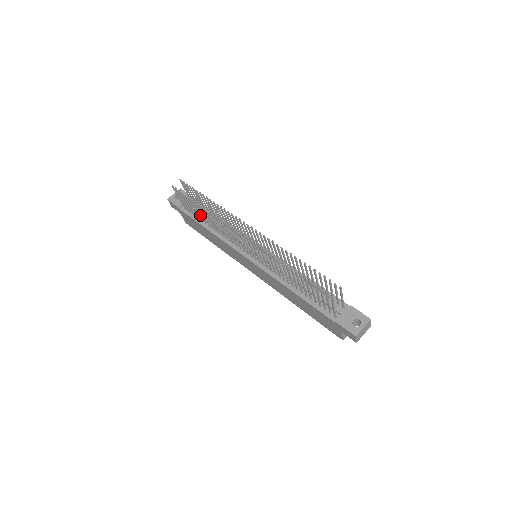
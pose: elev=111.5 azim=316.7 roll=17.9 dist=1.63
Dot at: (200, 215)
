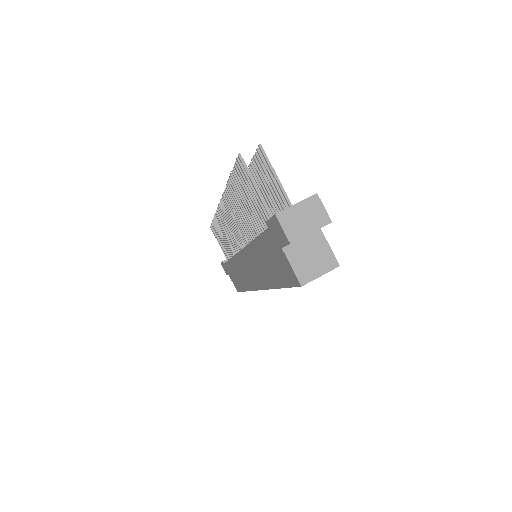
Dot at: occluded
